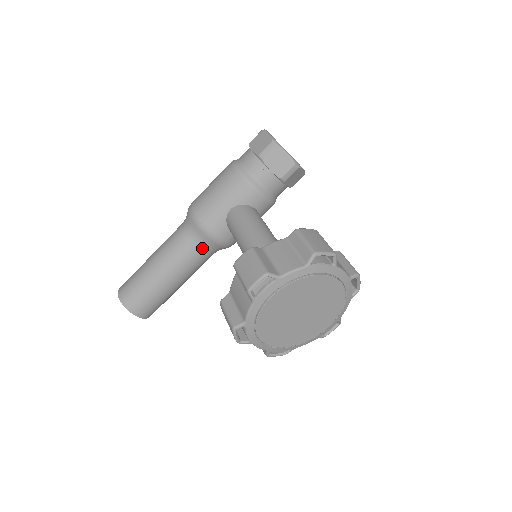
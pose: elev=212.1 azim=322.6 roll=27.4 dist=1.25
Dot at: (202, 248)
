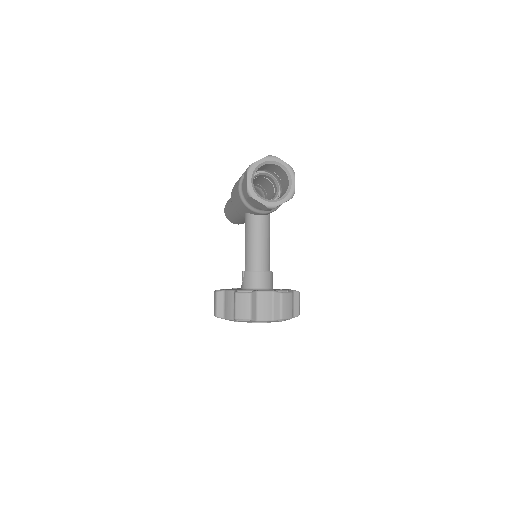
Dot at: occluded
